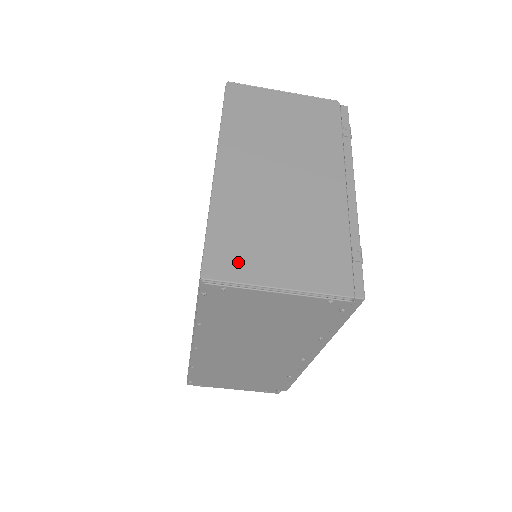
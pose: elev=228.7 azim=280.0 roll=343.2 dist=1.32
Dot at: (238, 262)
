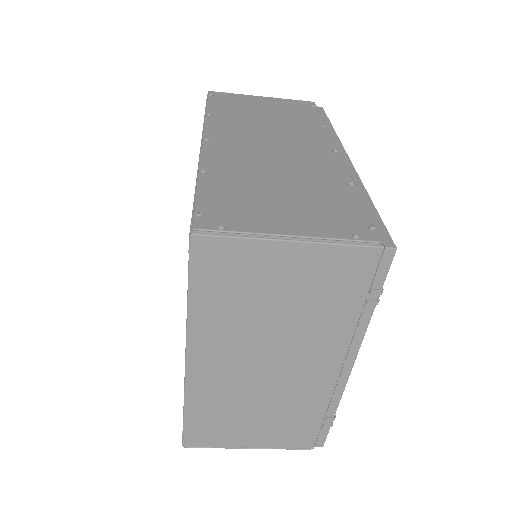
Dot at: (214, 436)
